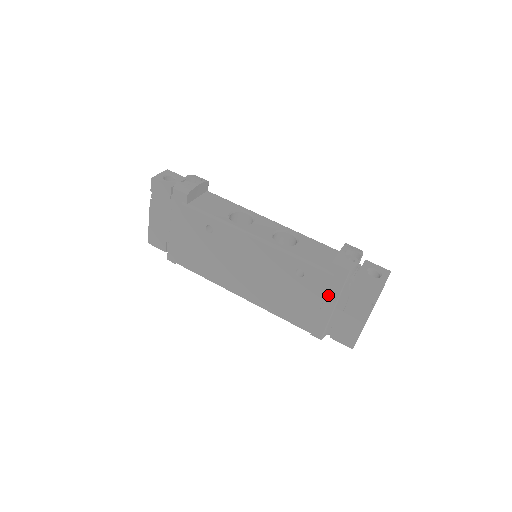
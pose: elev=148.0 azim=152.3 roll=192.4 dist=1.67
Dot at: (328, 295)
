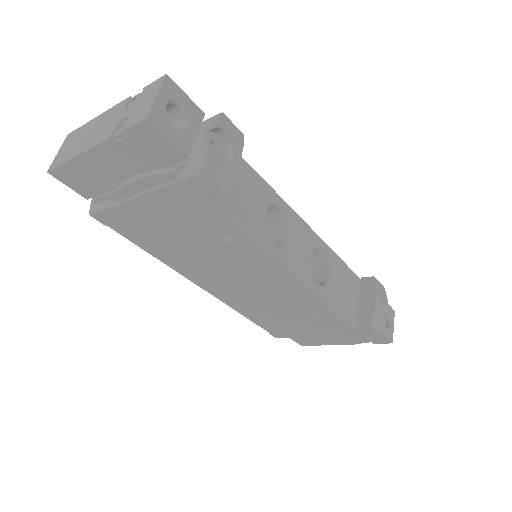
Dot at: (330, 331)
